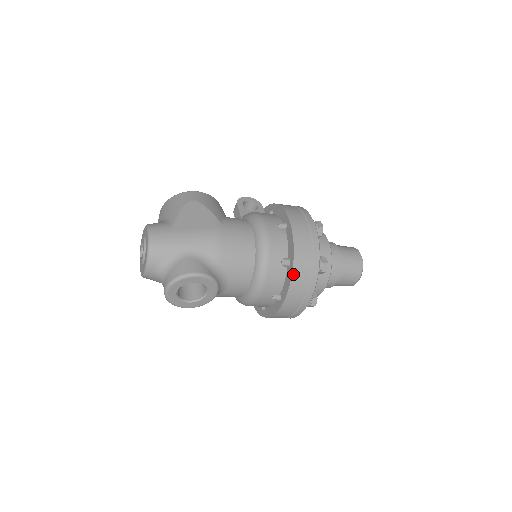
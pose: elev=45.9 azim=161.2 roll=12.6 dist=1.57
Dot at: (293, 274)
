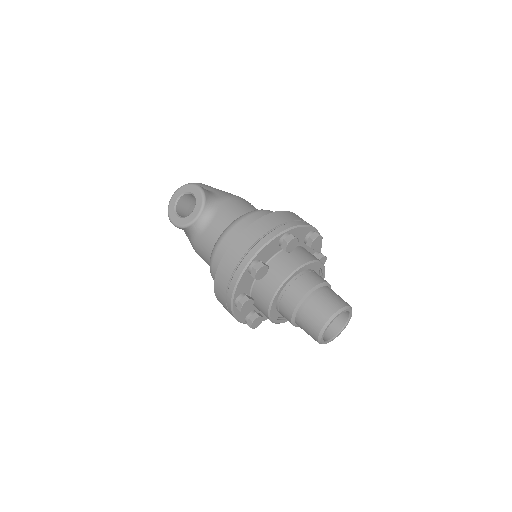
Dot at: (258, 221)
